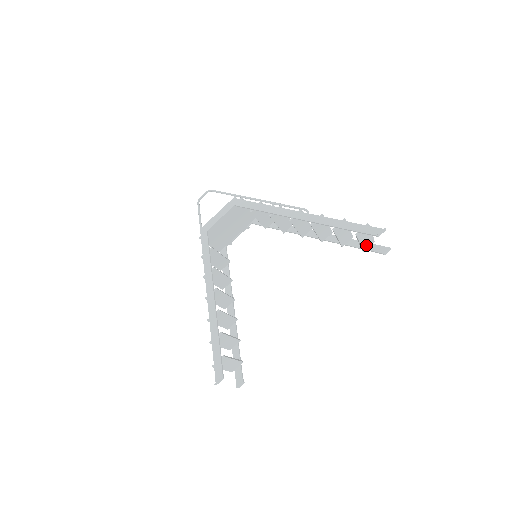
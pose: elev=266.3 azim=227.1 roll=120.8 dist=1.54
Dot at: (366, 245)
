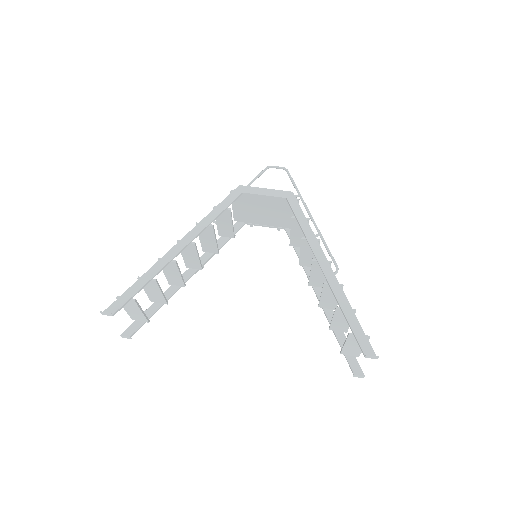
Dot at: (349, 351)
